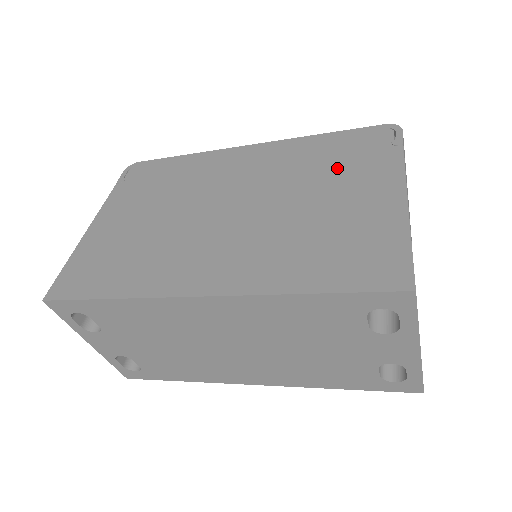
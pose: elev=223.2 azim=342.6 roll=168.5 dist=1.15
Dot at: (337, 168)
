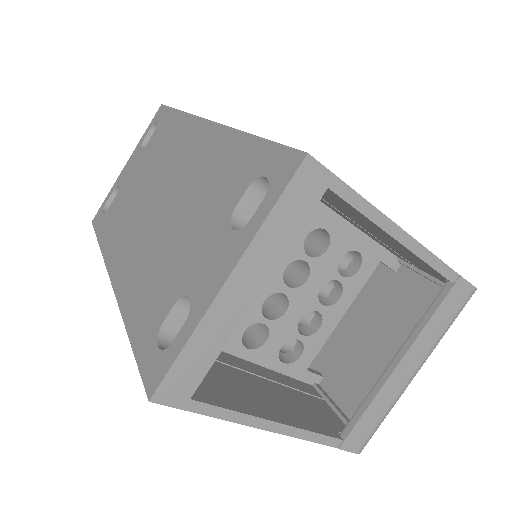
Dot at: occluded
